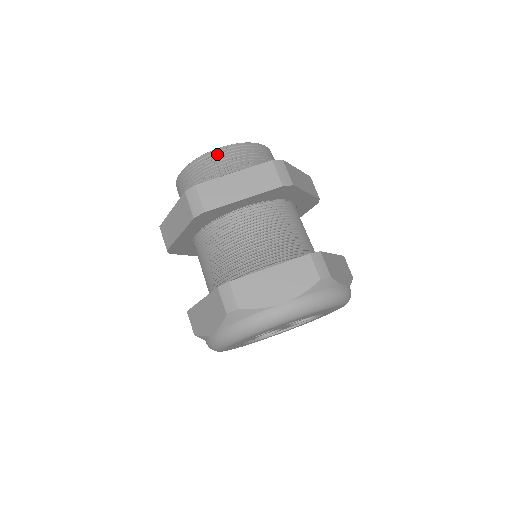
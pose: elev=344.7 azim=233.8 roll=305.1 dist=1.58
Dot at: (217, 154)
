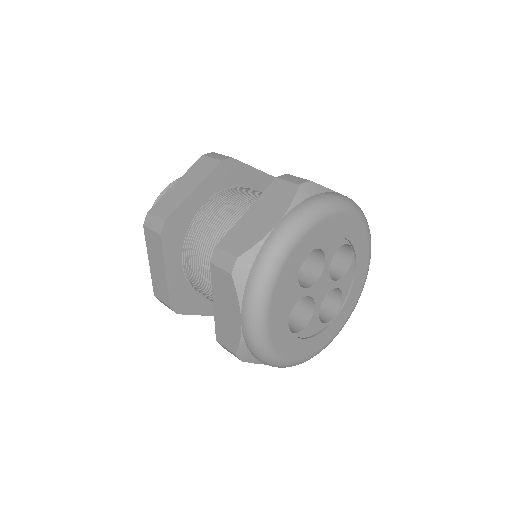
Dot at: occluded
